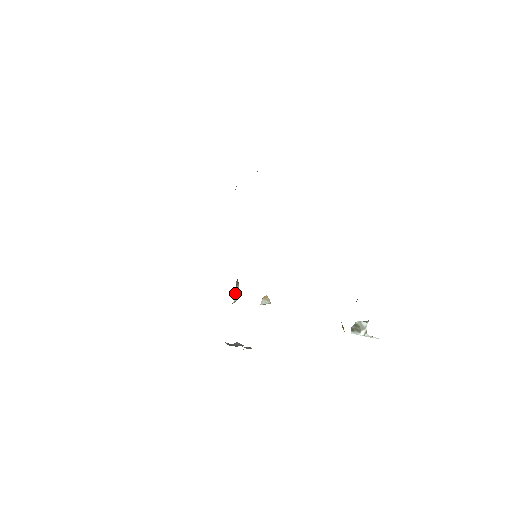
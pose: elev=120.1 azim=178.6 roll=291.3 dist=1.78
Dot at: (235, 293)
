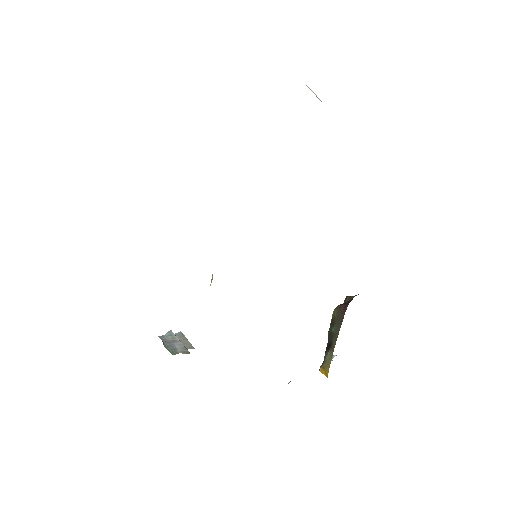
Dot at: occluded
